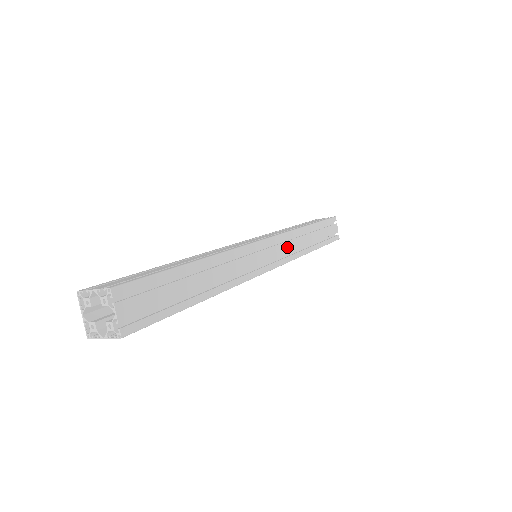
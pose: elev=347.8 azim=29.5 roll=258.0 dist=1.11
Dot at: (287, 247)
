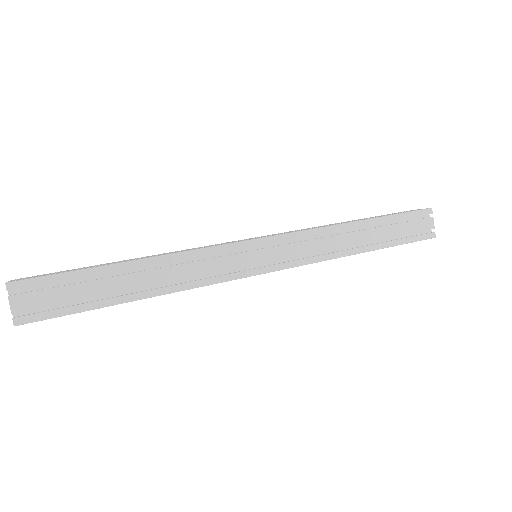
Dot at: (302, 248)
